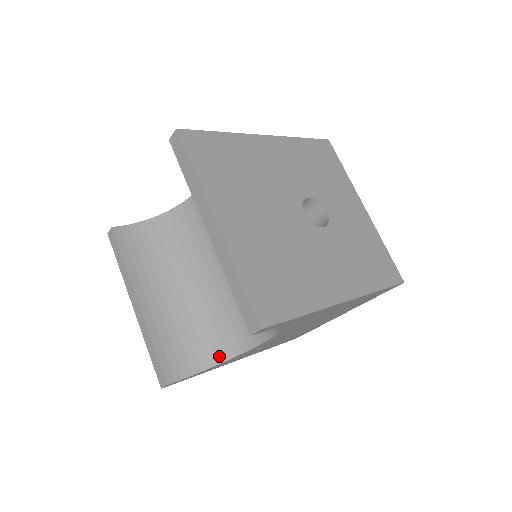
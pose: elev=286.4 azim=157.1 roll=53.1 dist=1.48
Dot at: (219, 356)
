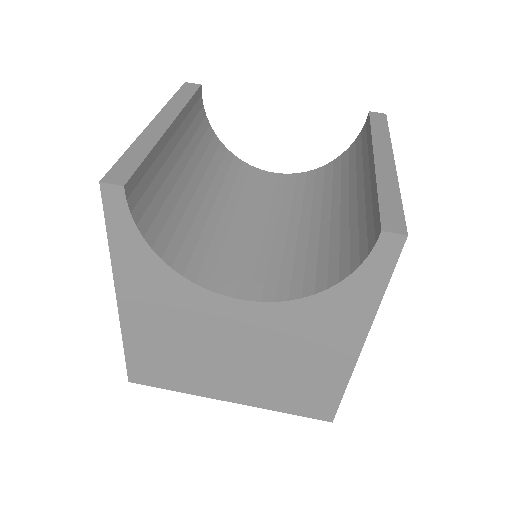
Dot at: (169, 255)
